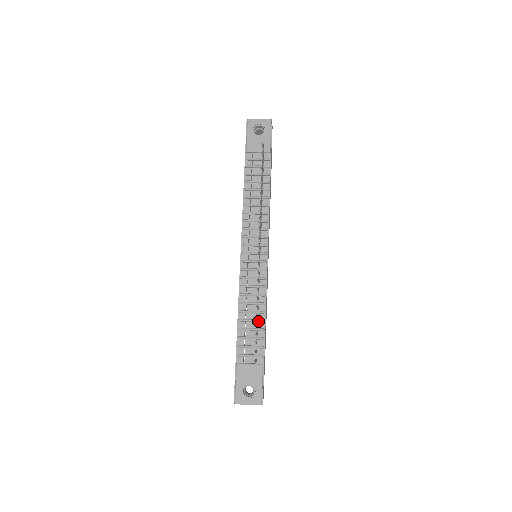
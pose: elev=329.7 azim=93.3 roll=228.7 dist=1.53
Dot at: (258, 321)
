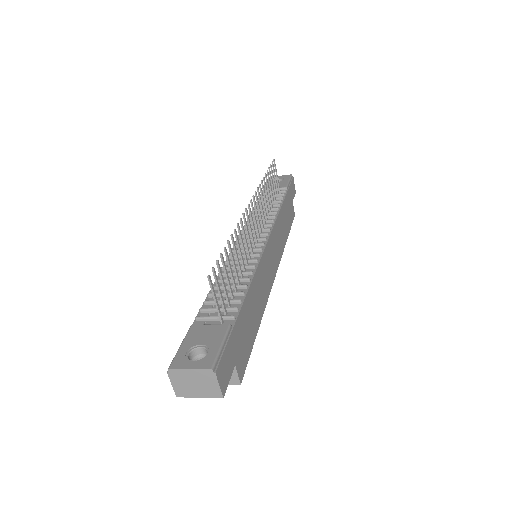
Dot at: (238, 285)
